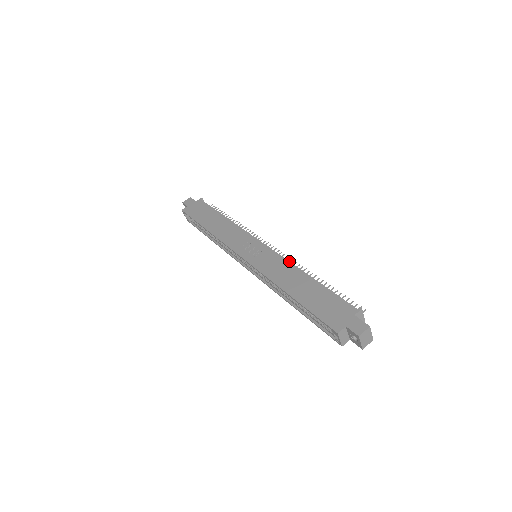
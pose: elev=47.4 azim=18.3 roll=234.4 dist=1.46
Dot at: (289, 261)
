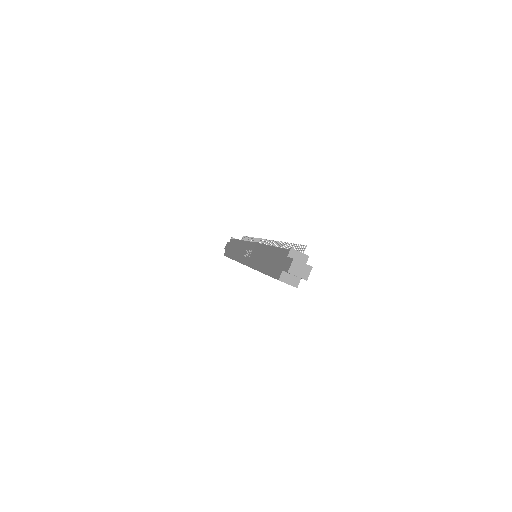
Dot at: (262, 245)
